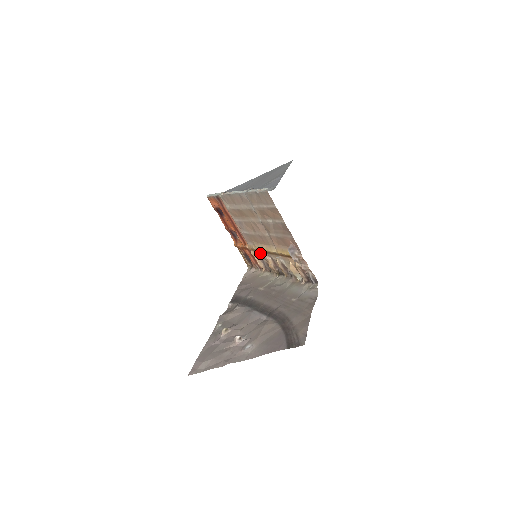
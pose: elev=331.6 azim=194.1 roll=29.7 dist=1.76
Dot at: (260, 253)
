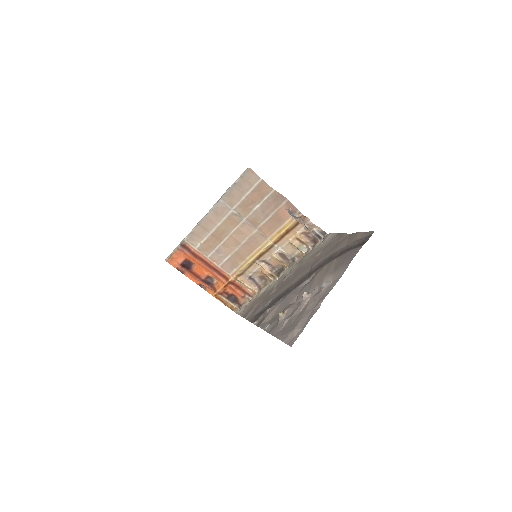
Dot at: (249, 270)
